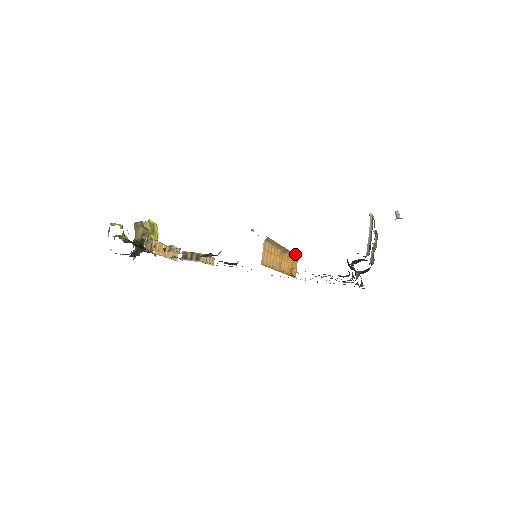
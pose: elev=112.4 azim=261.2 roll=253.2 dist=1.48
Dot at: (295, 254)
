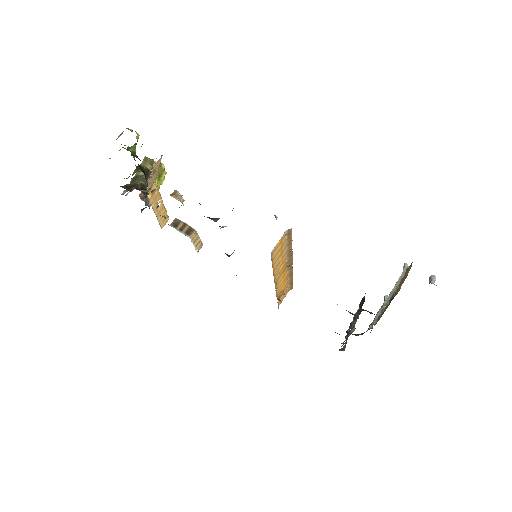
Dot at: occluded
